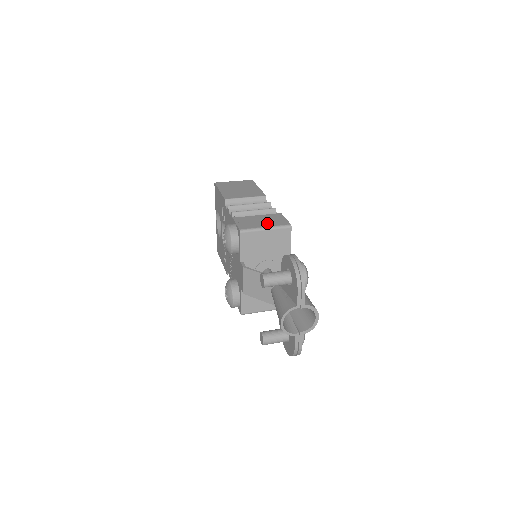
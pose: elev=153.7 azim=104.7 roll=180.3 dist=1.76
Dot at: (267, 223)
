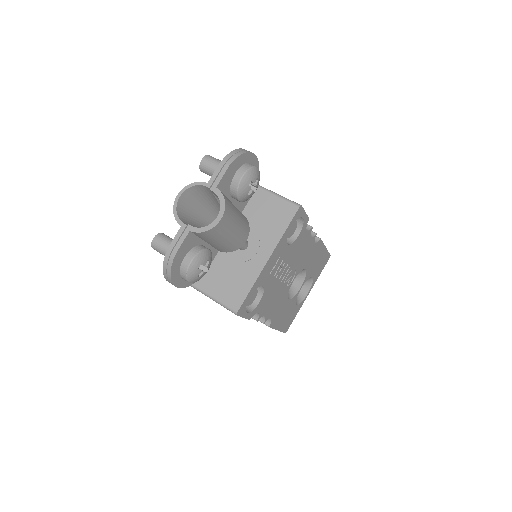
Dot at: occluded
